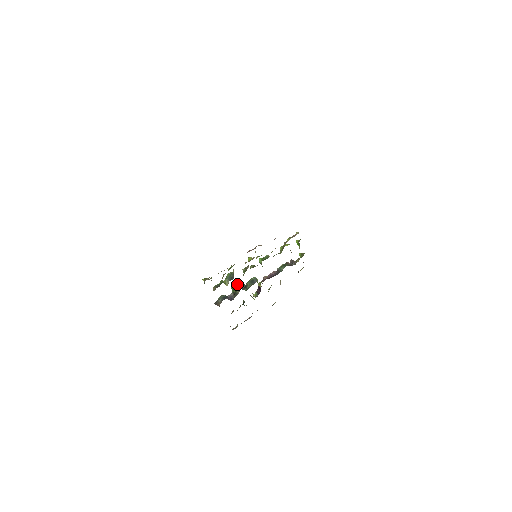
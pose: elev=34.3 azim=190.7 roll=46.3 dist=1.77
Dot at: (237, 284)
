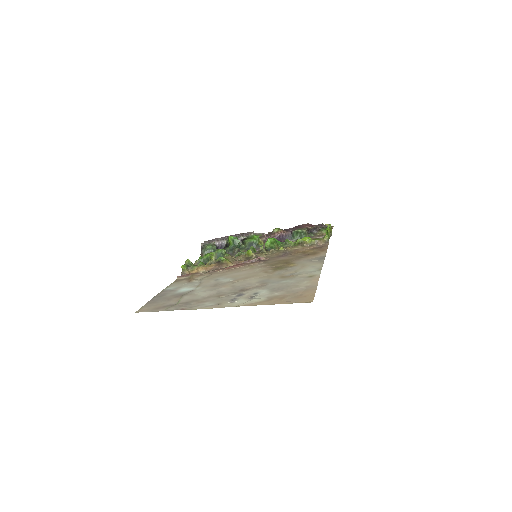
Dot at: (235, 239)
